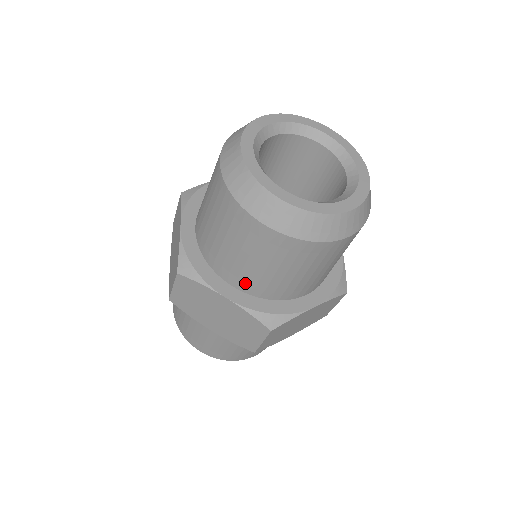
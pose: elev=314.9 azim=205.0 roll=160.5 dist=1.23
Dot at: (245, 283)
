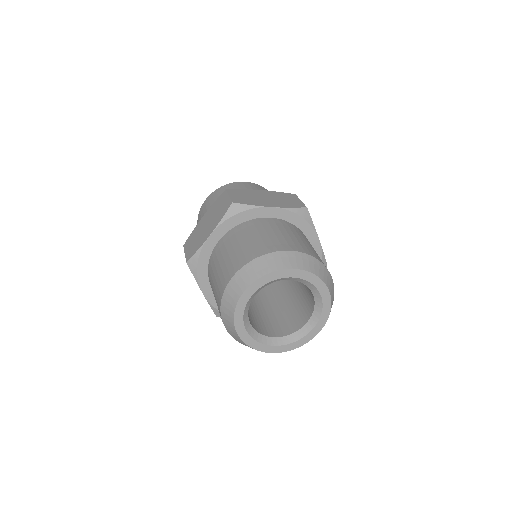
Dot at: occluded
